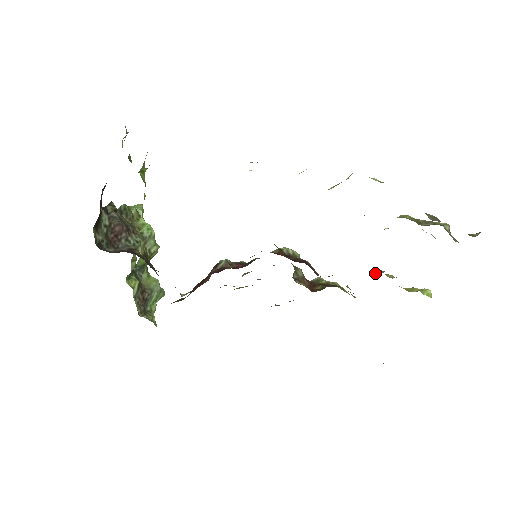
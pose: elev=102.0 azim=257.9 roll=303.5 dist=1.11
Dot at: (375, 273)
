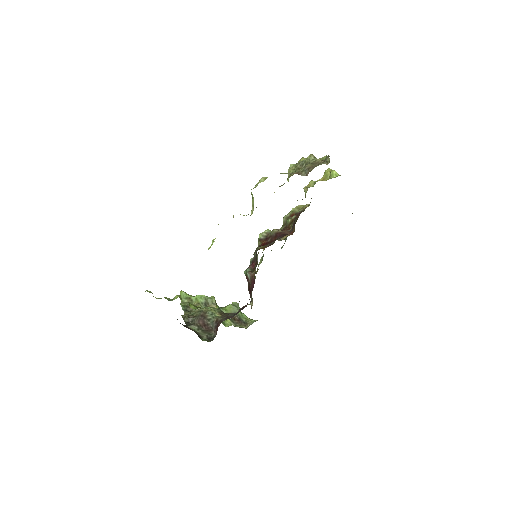
Dot at: (305, 194)
